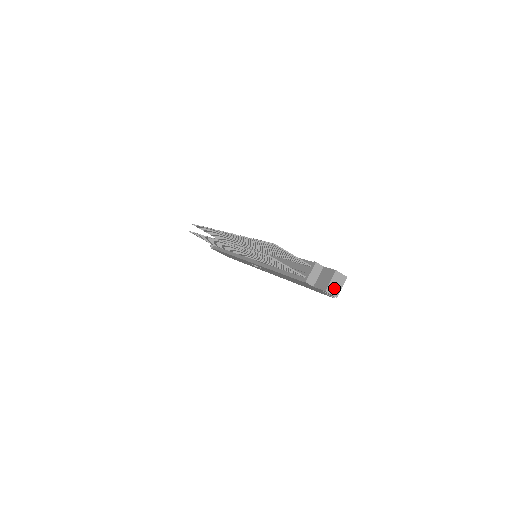
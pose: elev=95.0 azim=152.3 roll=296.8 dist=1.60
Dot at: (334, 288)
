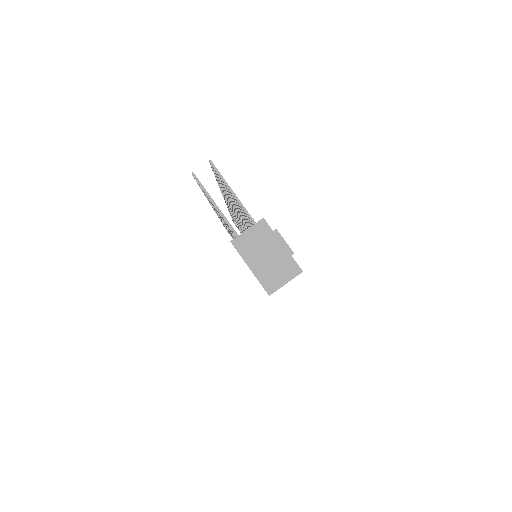
Dot at: (260, 259)
